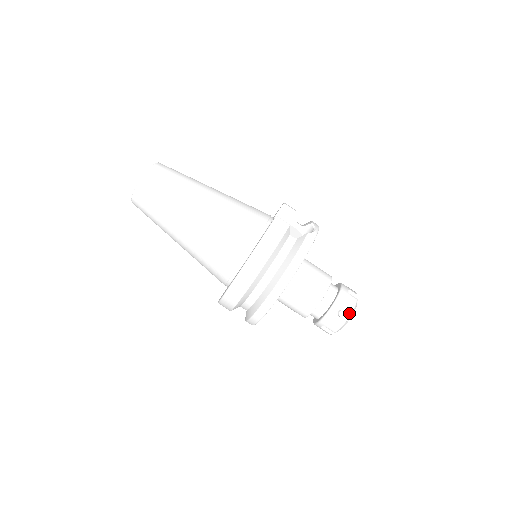
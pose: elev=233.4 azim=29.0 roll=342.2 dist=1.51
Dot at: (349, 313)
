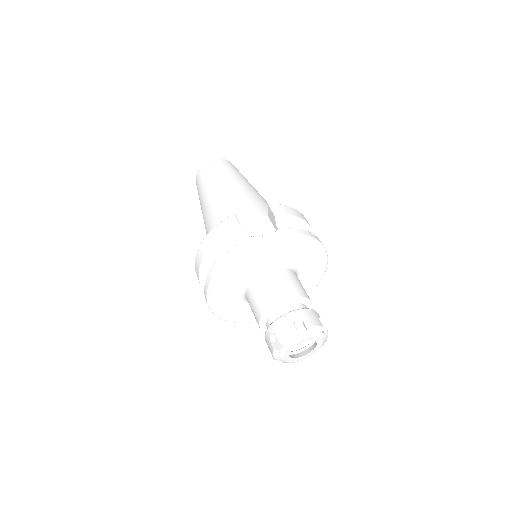
Dot at: (279, 341)
